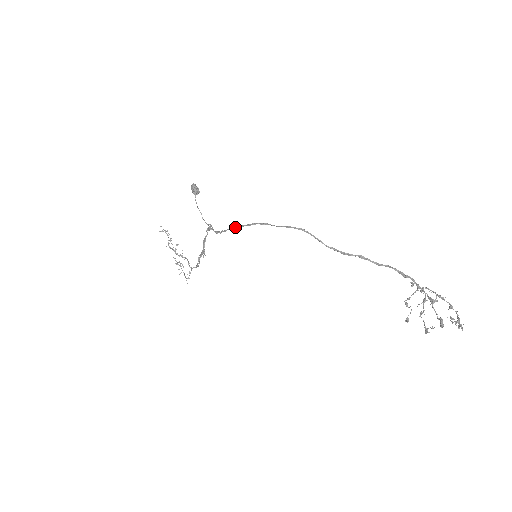
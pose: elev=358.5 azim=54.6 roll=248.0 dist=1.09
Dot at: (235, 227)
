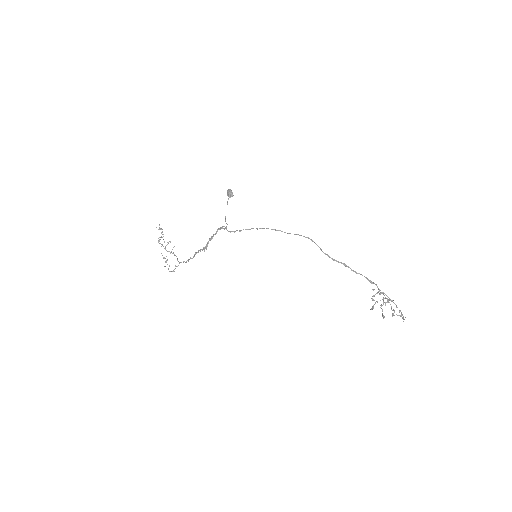
Dot at: occluded
